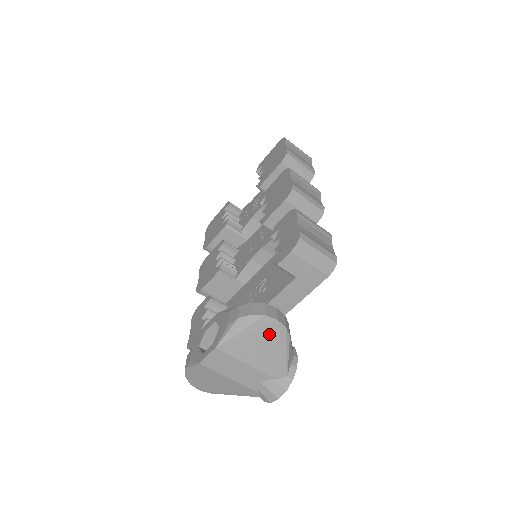
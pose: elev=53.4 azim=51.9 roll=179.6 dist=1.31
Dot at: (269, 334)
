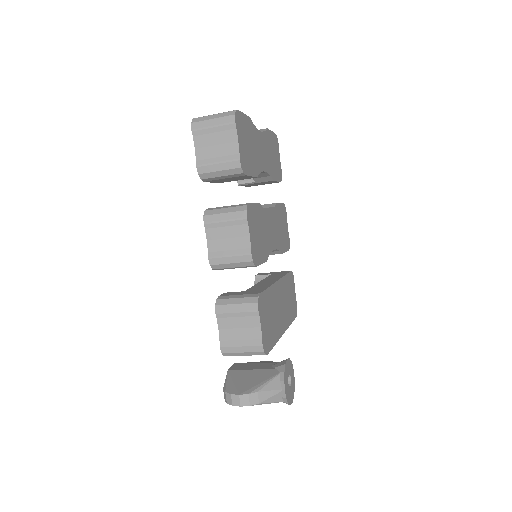
Dot at: occluded
